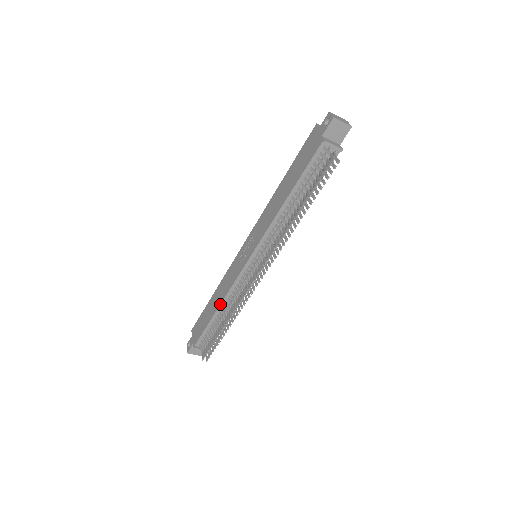
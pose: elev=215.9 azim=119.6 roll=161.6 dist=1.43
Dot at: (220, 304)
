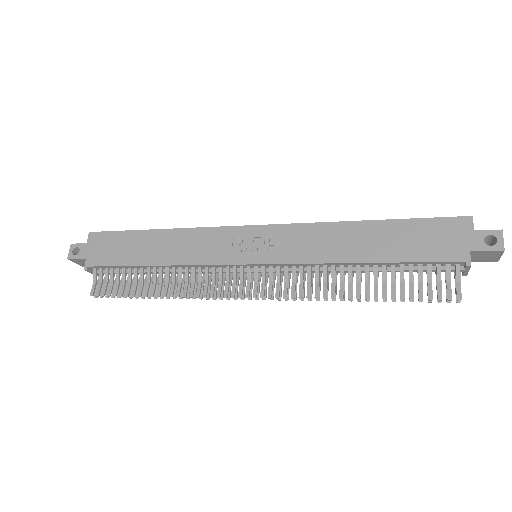
Dot at: (165, 265)
